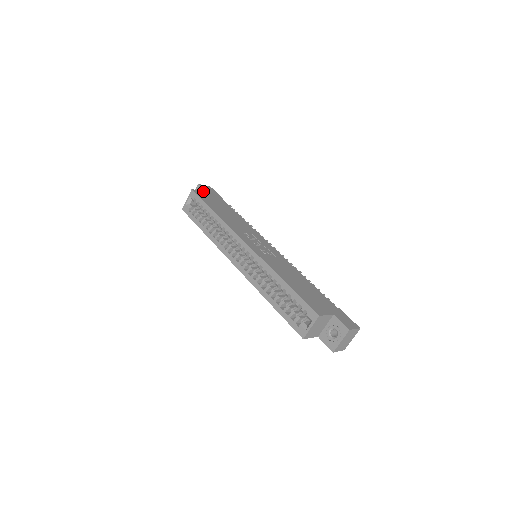
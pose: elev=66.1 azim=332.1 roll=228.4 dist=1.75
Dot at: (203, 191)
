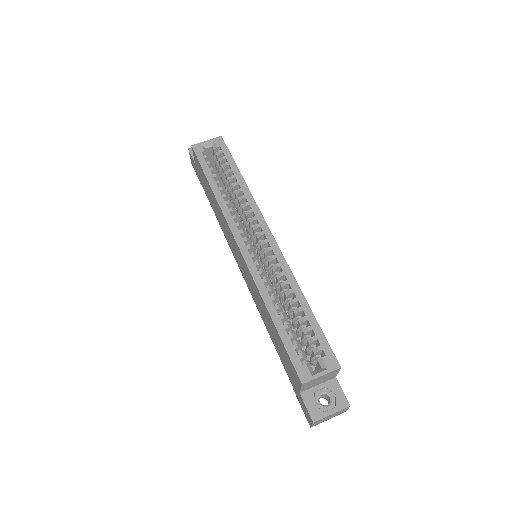
Dot at: occluded
